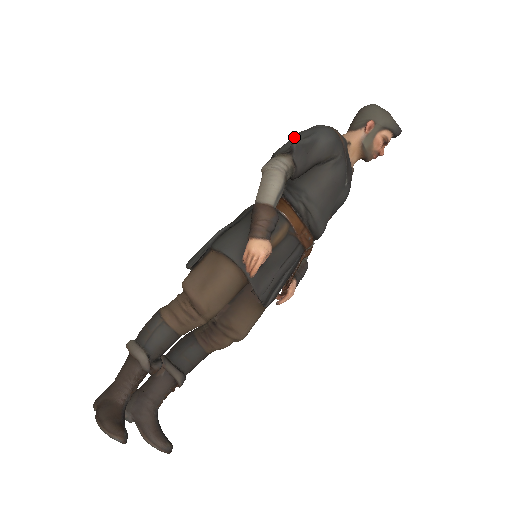
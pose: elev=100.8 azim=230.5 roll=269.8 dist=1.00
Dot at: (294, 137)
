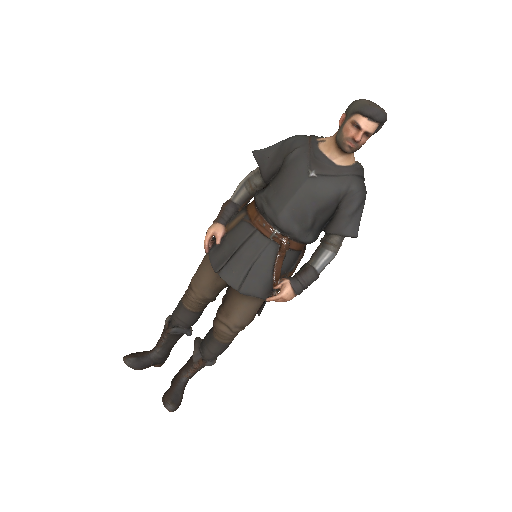
Dot at: occluded
